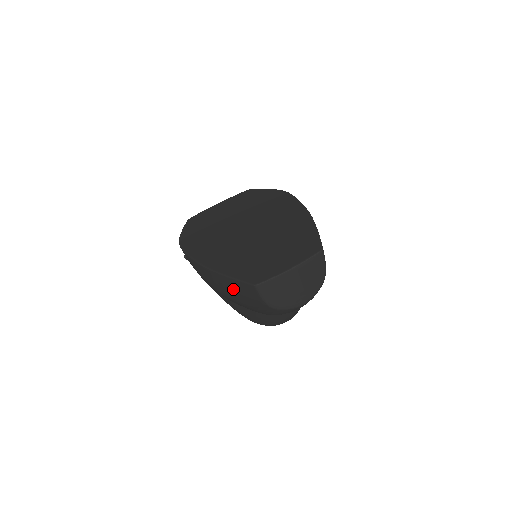
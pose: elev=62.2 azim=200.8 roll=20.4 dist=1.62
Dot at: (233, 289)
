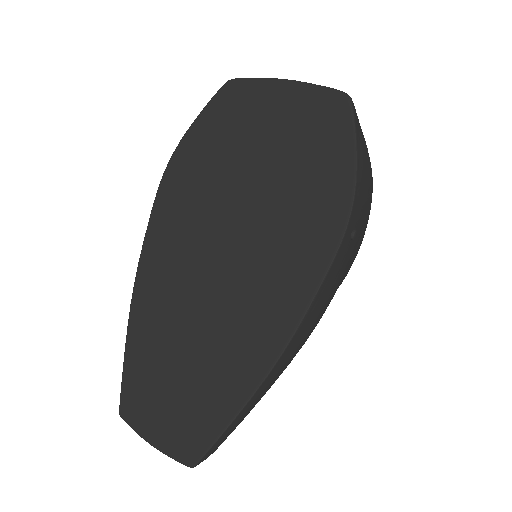
Dot at: occluded
